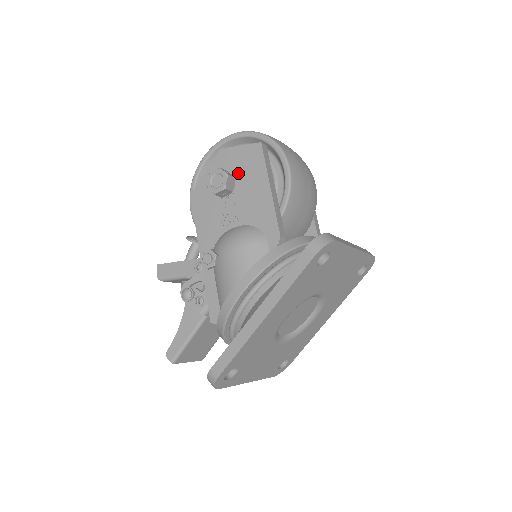
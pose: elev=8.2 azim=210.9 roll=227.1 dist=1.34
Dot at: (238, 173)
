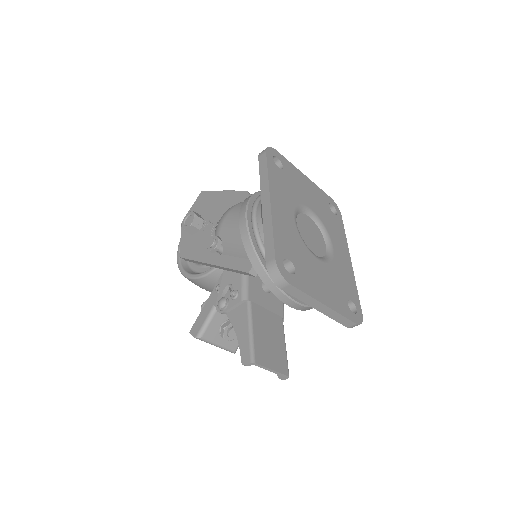
Dot at: (200, 213)
